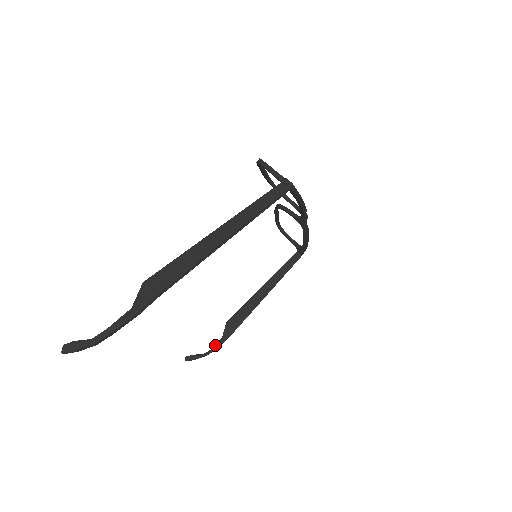
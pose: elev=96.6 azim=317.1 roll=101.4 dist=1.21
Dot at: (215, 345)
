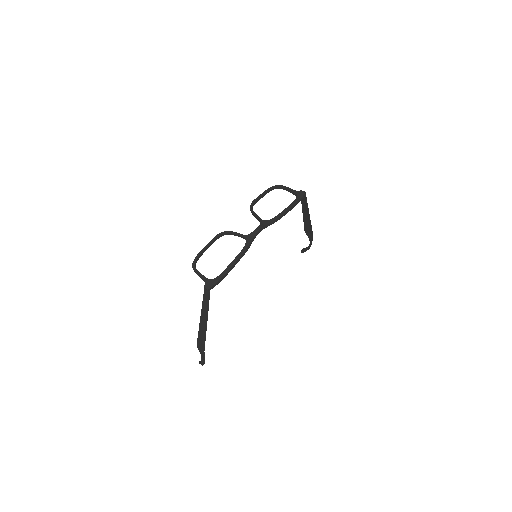
Dot at: occluded
